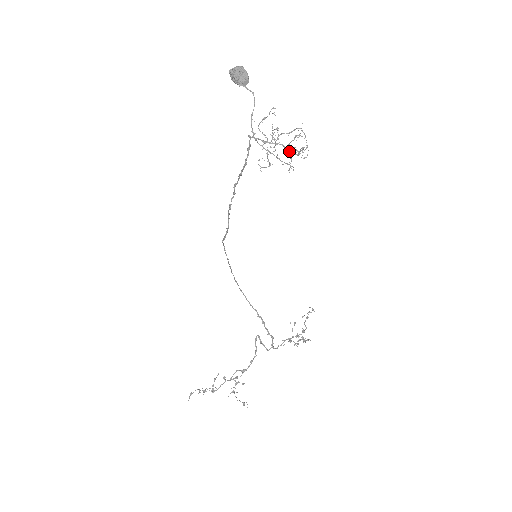
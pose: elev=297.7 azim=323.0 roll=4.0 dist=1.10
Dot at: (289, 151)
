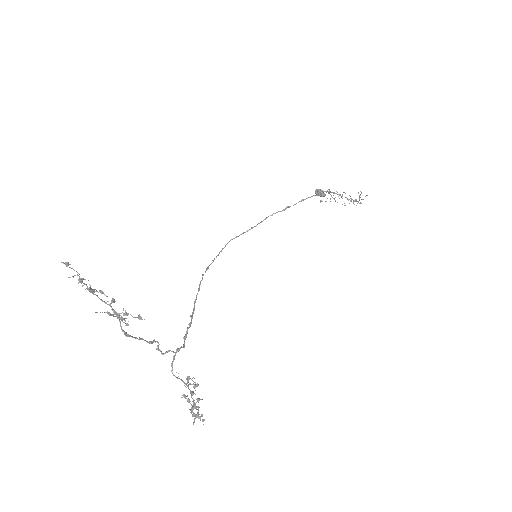
Dot at: occluded
